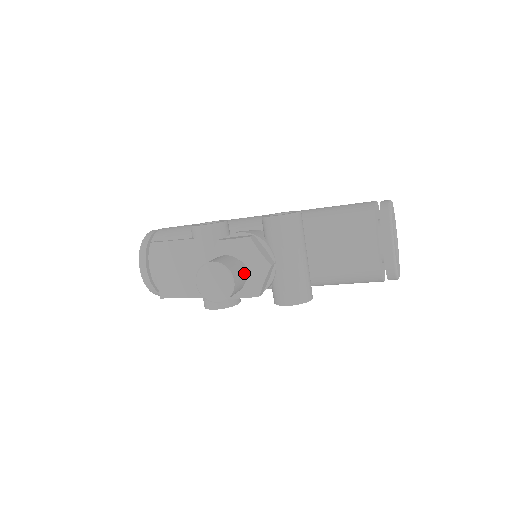
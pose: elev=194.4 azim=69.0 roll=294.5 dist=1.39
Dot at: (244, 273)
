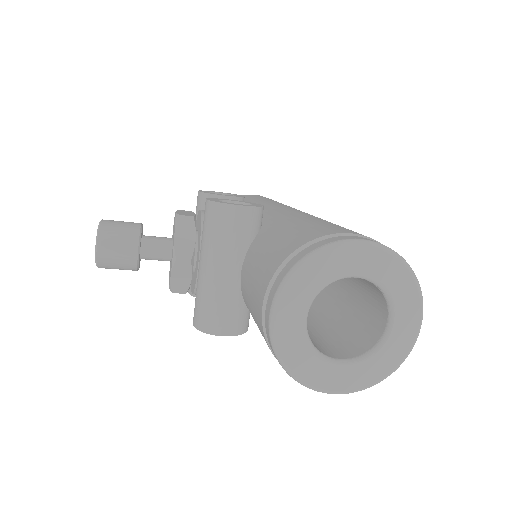
Dot at: (133, 250)
